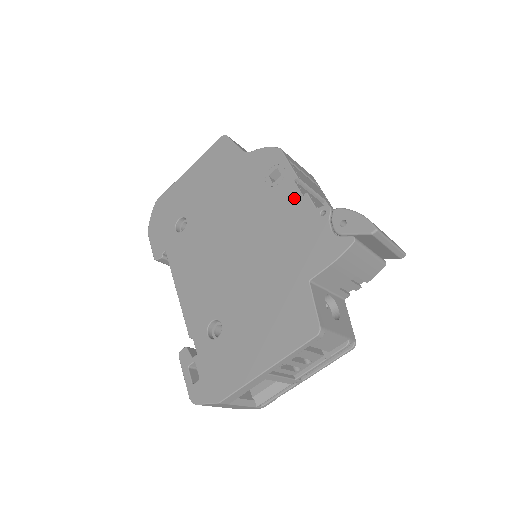
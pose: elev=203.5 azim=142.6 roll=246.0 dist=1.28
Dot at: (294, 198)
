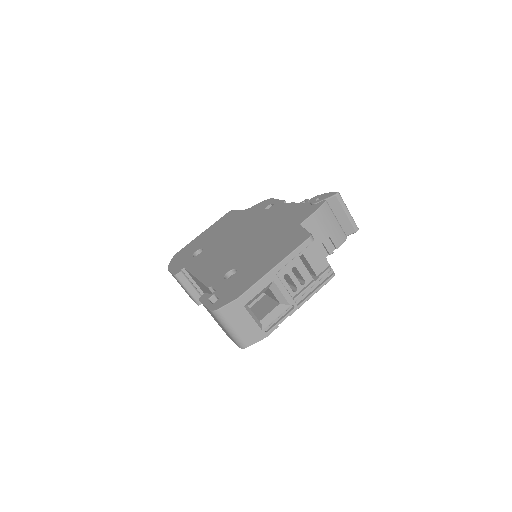
Dot at: (284, 207)
